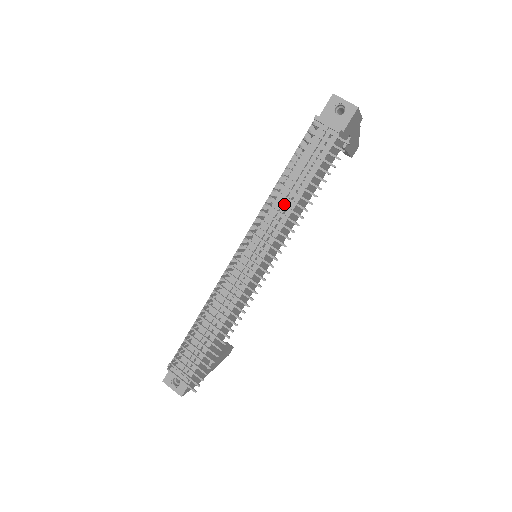
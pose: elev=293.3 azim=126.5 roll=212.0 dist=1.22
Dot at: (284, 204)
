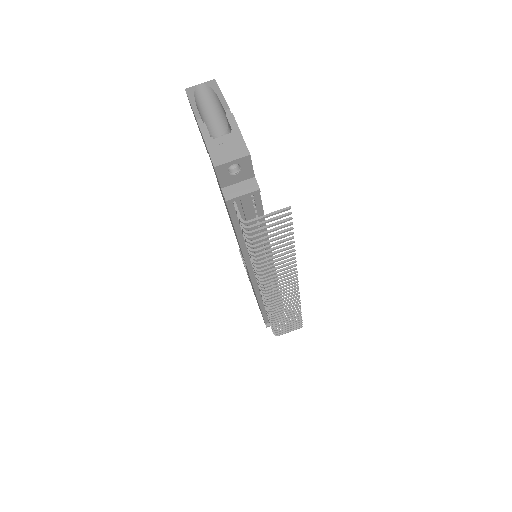
Dot at: occluded
